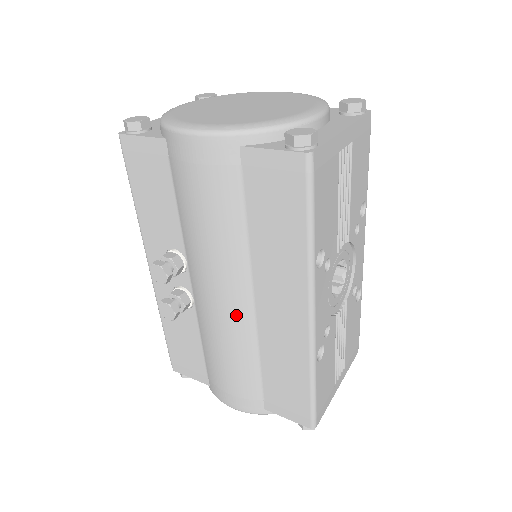
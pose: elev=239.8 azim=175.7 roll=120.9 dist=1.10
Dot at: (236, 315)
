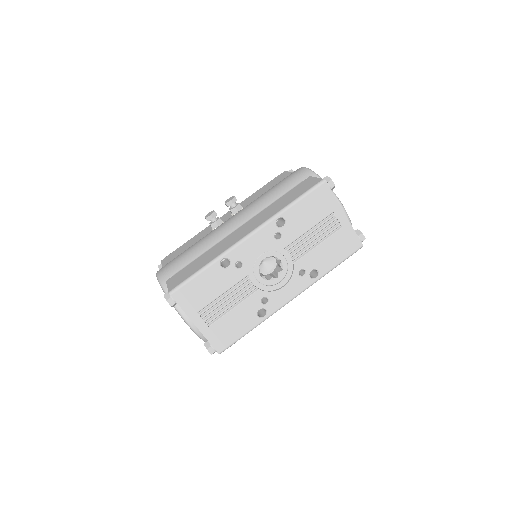
Dot at: (226, 228)
